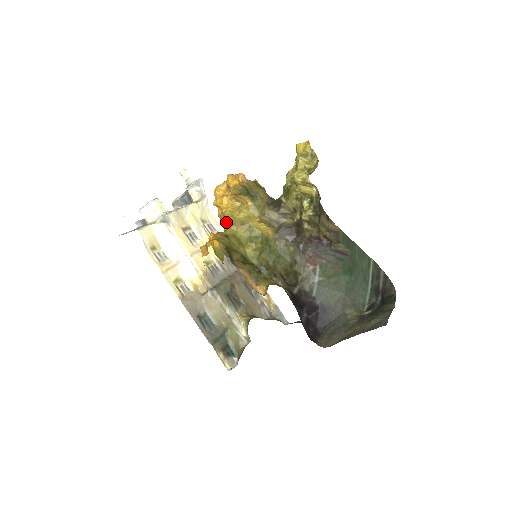
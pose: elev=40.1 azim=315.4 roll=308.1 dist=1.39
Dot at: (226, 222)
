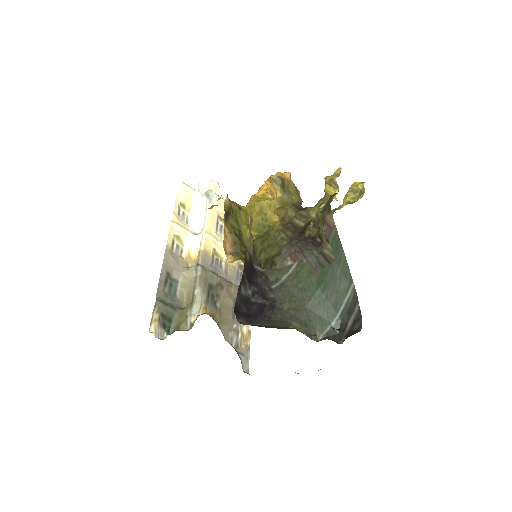
Dot at: (249, 202)
